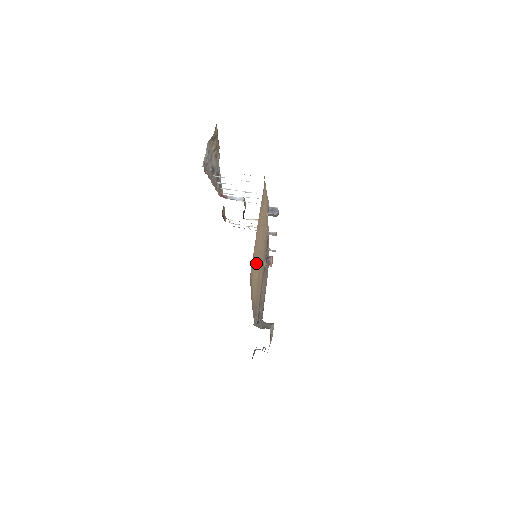
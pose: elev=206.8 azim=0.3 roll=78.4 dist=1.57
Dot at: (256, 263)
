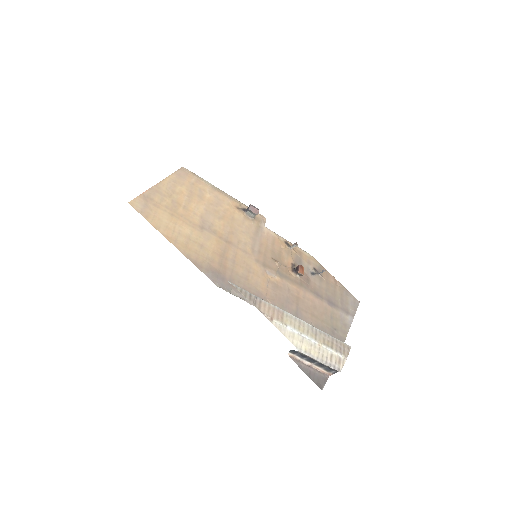
Dot at: (181, 219)
